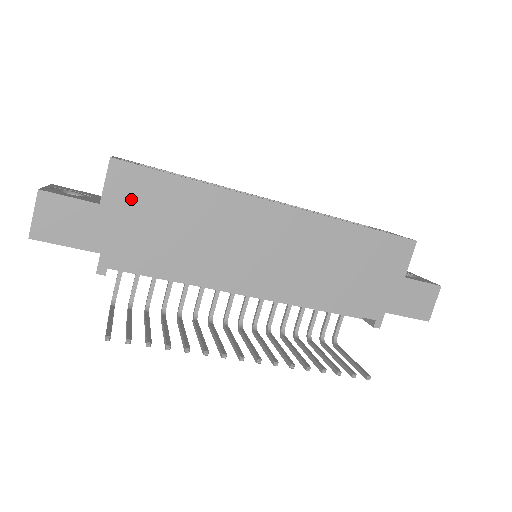
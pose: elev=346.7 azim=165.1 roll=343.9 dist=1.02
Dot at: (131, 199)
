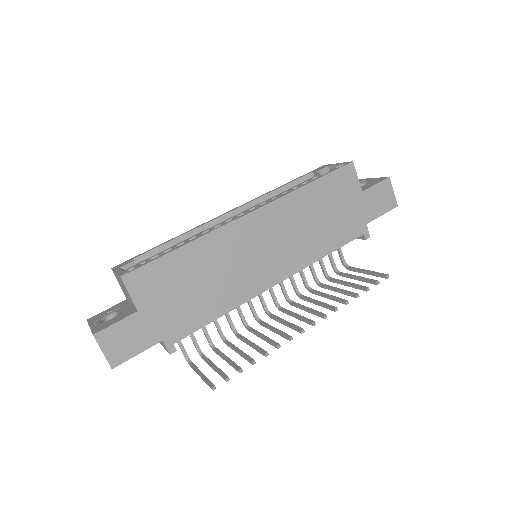
Dot at: (154, 291)
